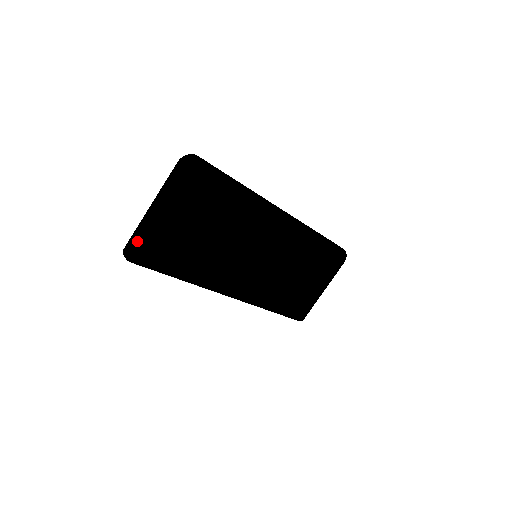
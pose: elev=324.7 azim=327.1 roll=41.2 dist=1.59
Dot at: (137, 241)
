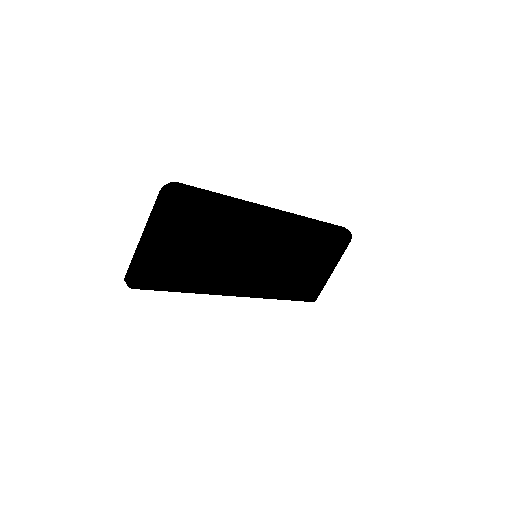
Dot at: (134, 270)
